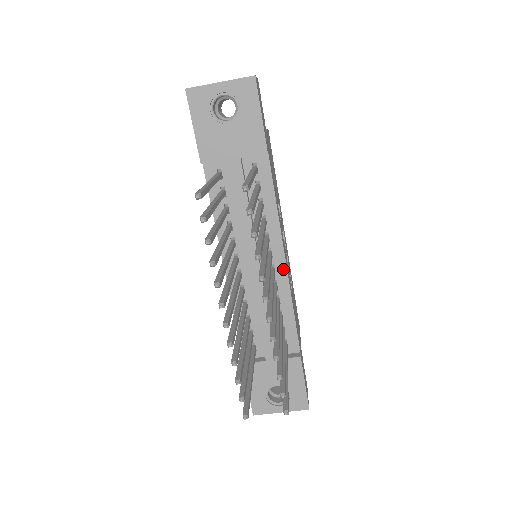
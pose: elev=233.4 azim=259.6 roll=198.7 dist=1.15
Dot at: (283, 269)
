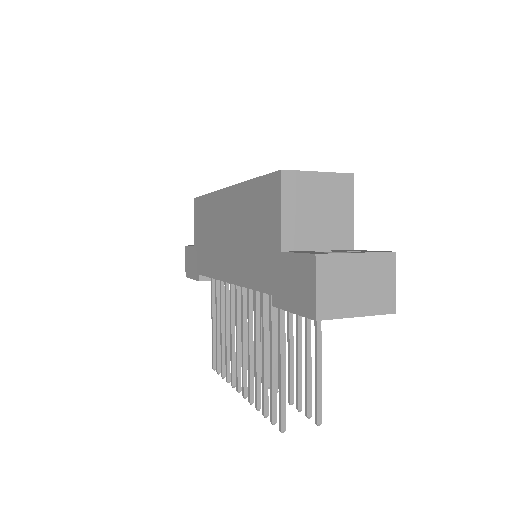
Dot at: occluded
